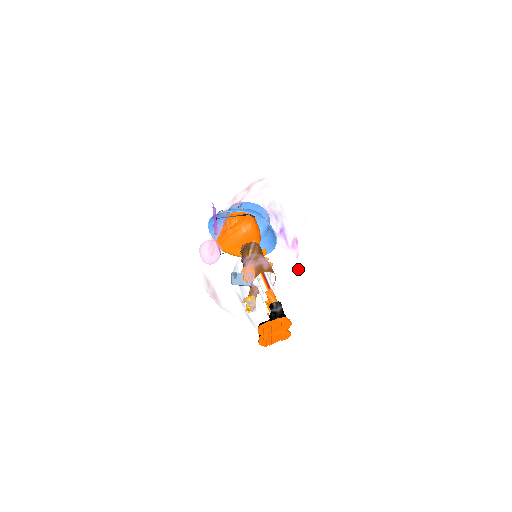
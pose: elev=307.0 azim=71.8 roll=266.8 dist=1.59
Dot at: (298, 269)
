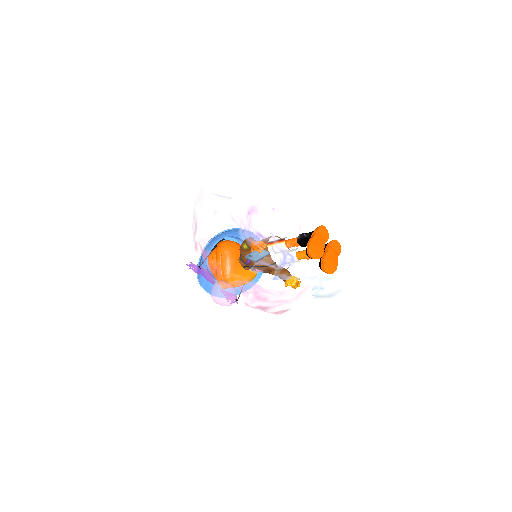
Dot at: (273, 176)
